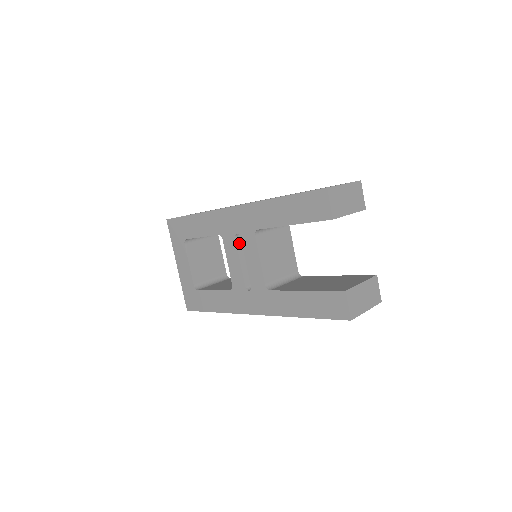
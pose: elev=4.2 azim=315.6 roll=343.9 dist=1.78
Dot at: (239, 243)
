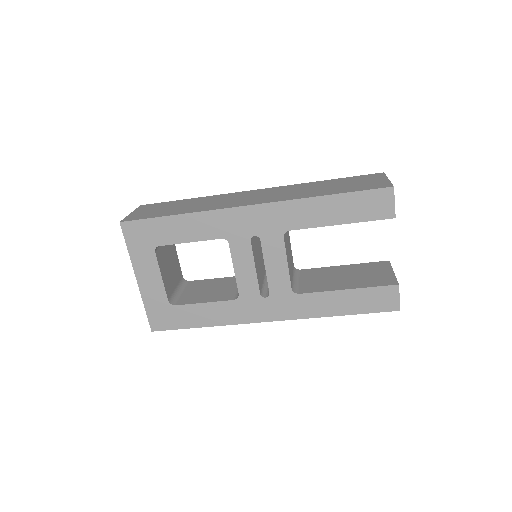
Dot at: (252, 246)
